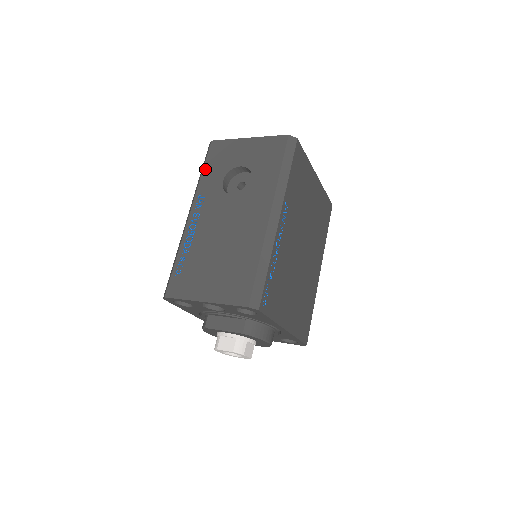
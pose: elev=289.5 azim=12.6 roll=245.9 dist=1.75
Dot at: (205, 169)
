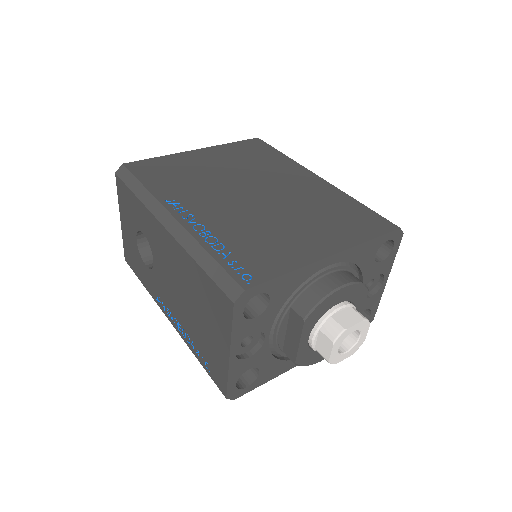
Dot at: (140, 280)
